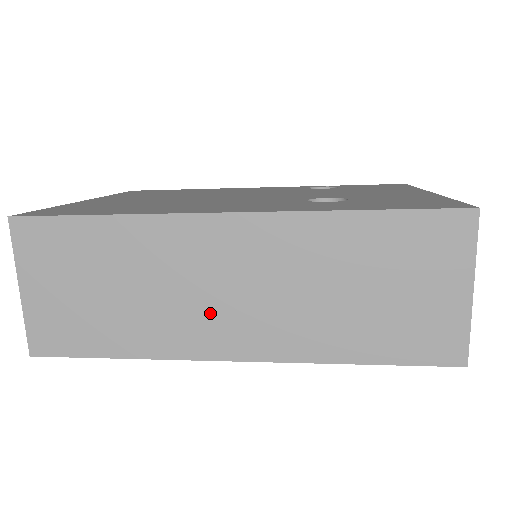
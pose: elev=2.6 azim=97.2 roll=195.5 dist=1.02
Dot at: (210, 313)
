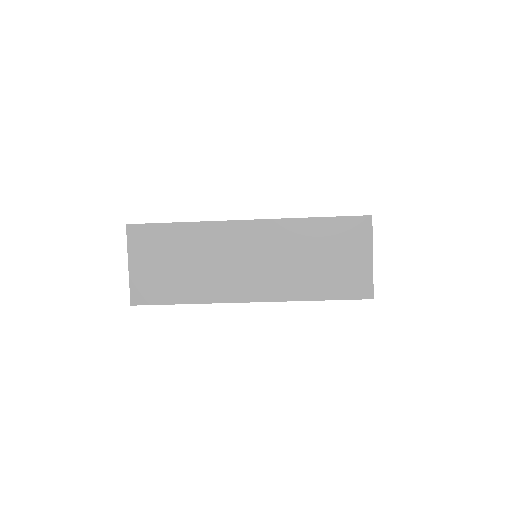
Dot at: (237, 275)
